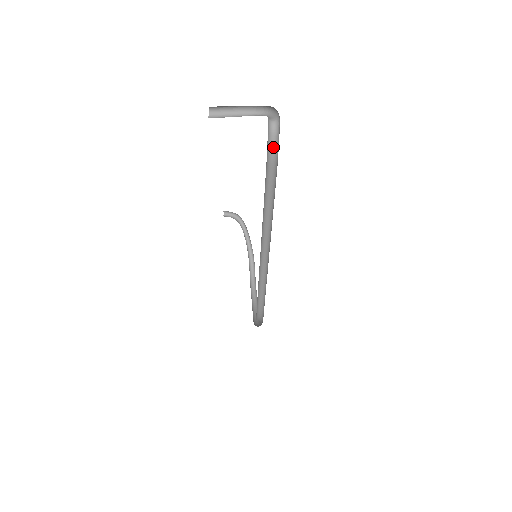
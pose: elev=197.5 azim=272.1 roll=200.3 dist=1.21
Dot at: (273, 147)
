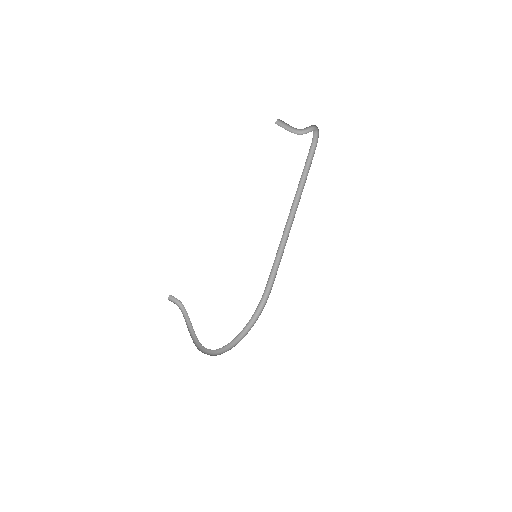
Dot at: (314, 138)
